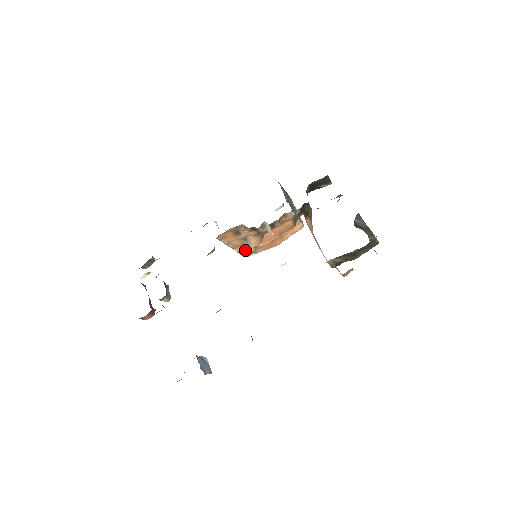
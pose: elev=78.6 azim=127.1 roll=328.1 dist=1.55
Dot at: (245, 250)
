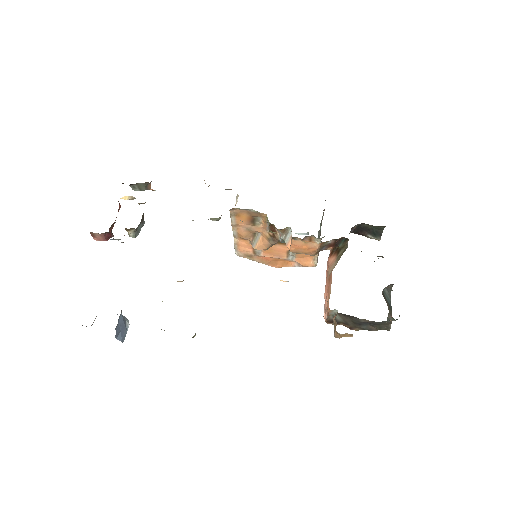
Dot at: (243, 247)
